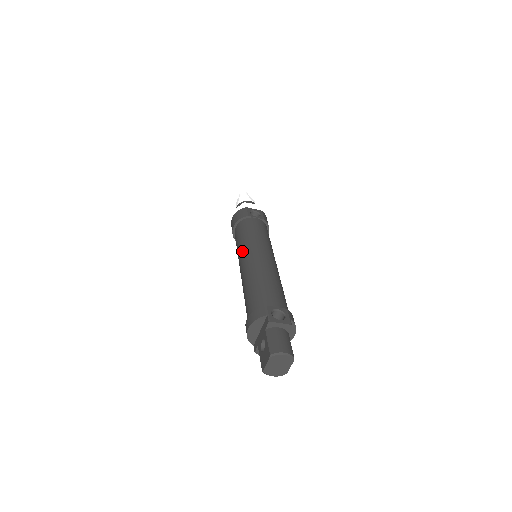
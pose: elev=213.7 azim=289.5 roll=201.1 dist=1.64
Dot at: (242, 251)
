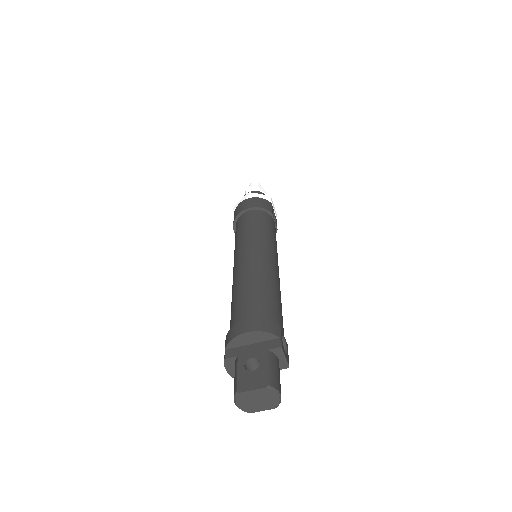
Dot at: (257, 241)
